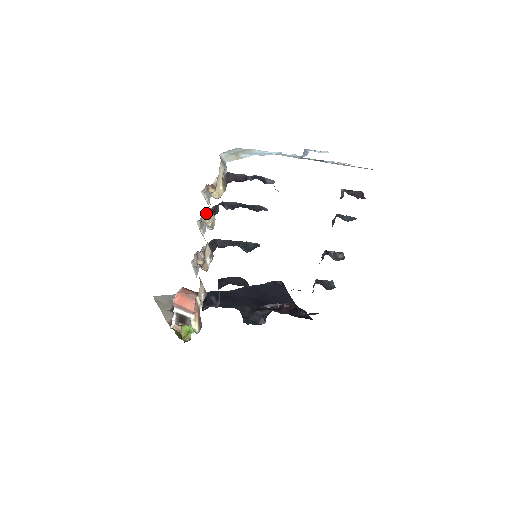
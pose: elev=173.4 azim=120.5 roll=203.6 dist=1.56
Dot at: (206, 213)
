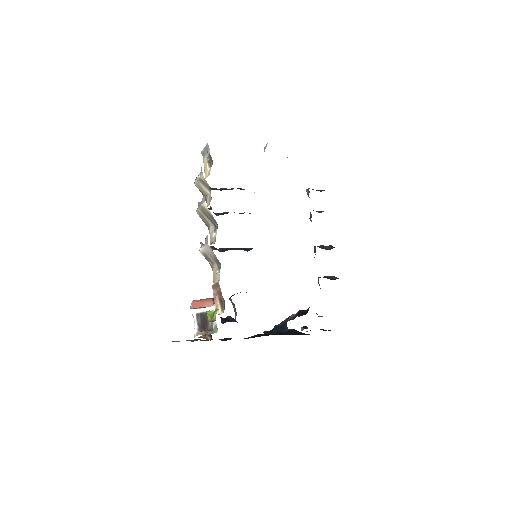
Dot at: occluded
